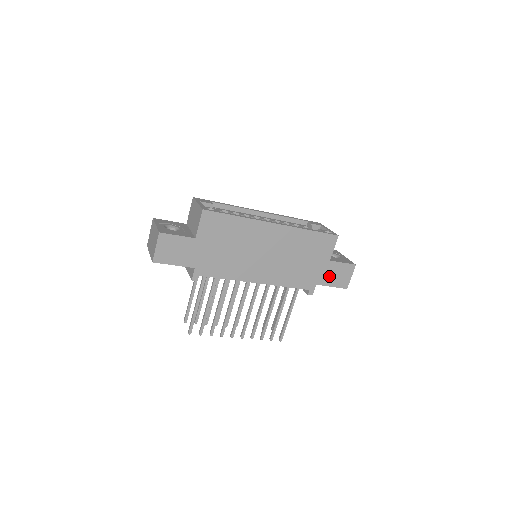
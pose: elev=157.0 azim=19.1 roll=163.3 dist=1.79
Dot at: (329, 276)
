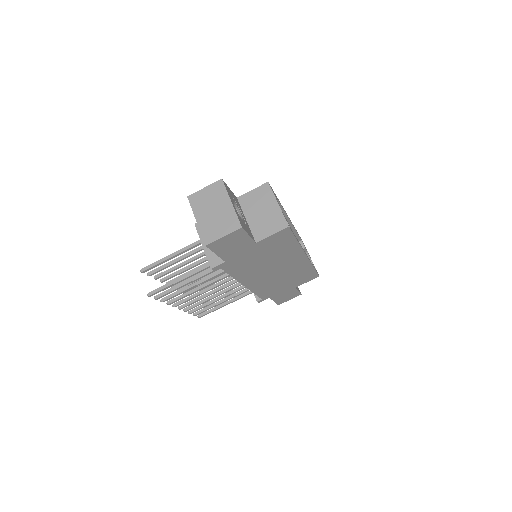
Dot at: (282, 295)
